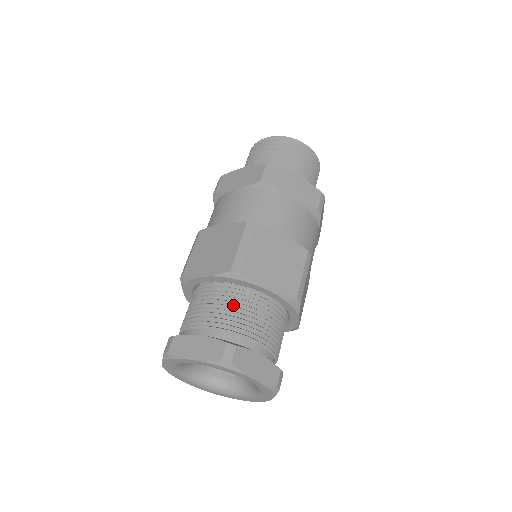
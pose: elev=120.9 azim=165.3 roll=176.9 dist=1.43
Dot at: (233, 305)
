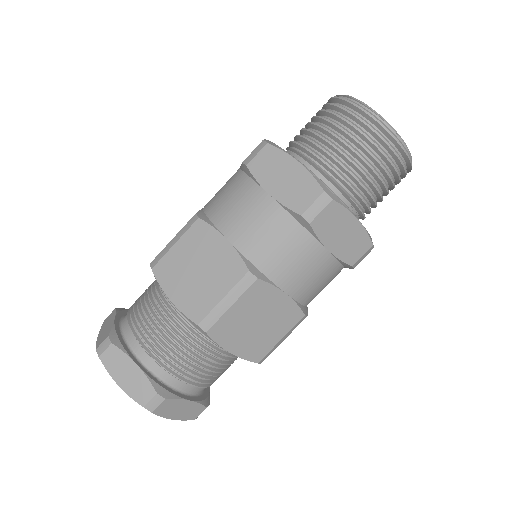
Dot at: (187, 345)
